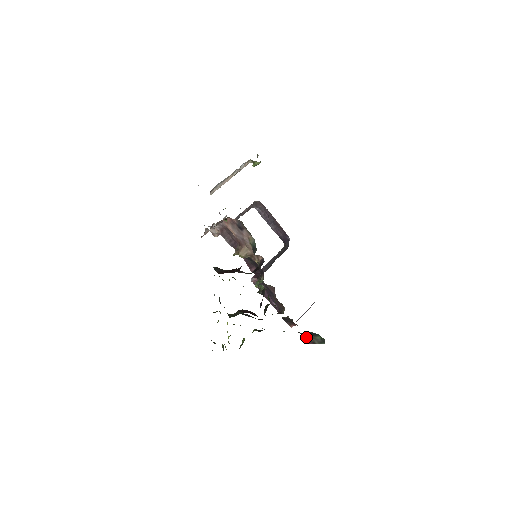
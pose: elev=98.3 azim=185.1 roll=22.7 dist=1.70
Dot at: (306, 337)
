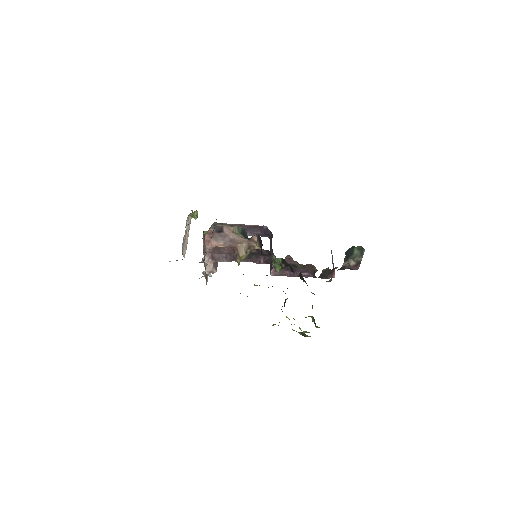
Dot at: (350, 267)
